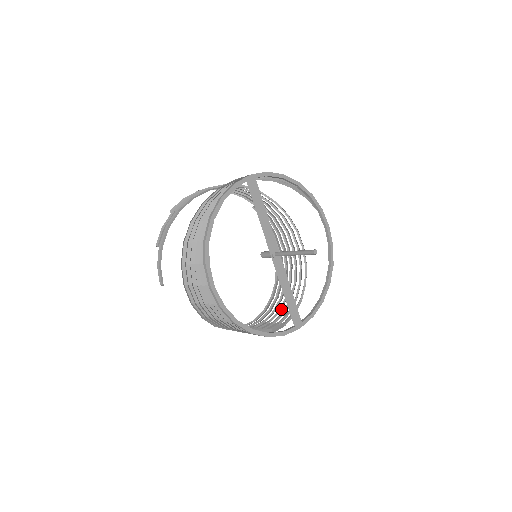
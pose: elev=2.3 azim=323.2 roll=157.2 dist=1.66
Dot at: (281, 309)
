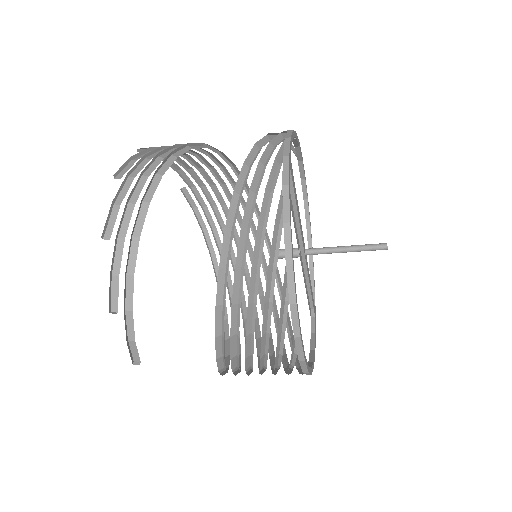
Dot at: occluded
